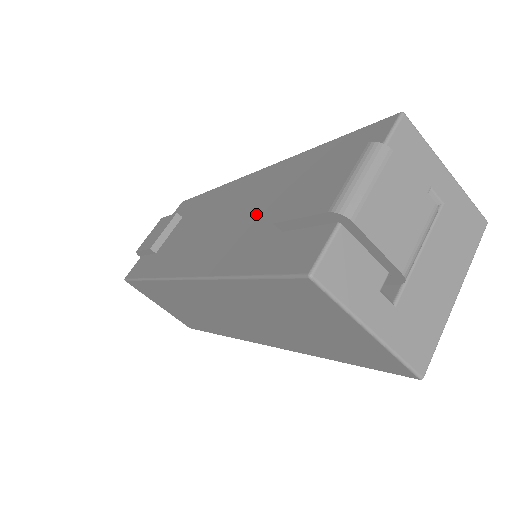
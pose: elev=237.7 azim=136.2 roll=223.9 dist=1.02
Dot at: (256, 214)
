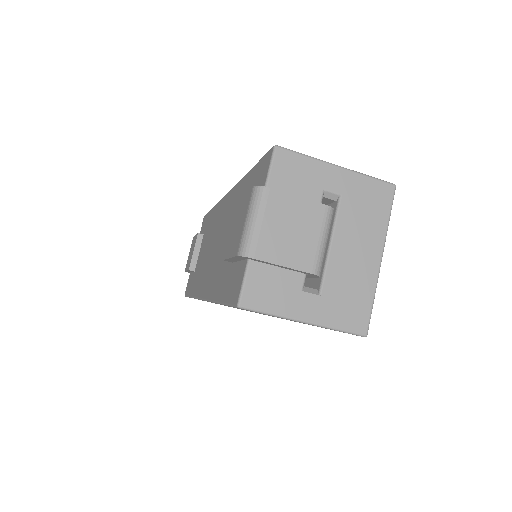
Dot at: (226, 241)
